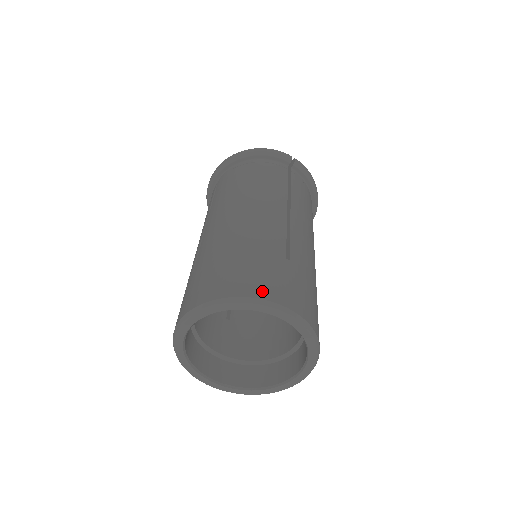
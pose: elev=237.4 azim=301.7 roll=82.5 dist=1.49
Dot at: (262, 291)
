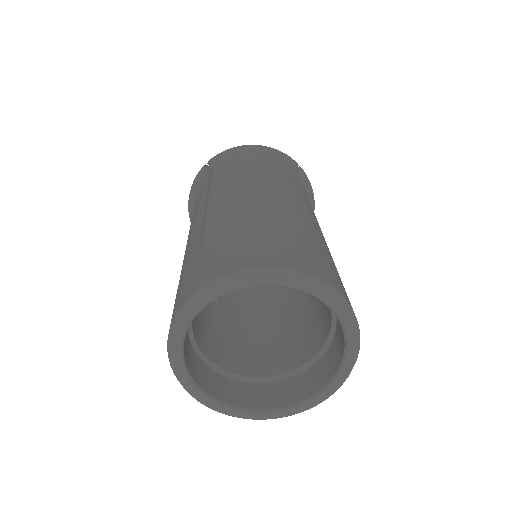
Dot at: (312, 269)
